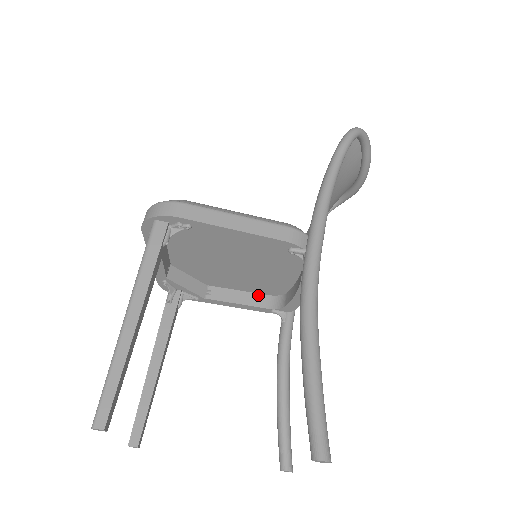
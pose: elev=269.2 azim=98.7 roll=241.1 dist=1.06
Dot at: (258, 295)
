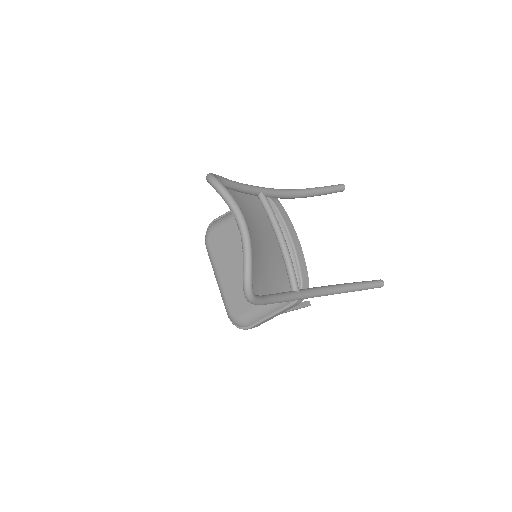
Dot at: occluded
